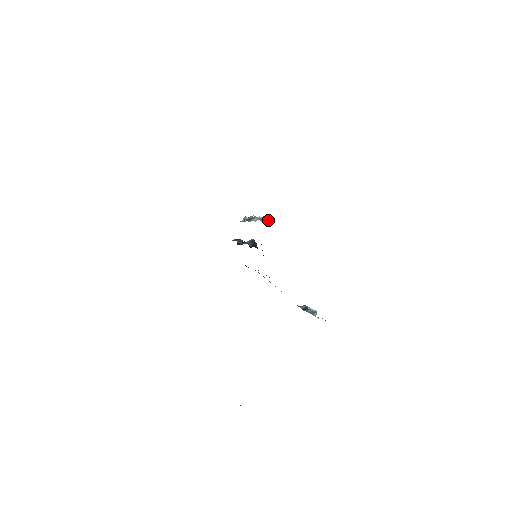
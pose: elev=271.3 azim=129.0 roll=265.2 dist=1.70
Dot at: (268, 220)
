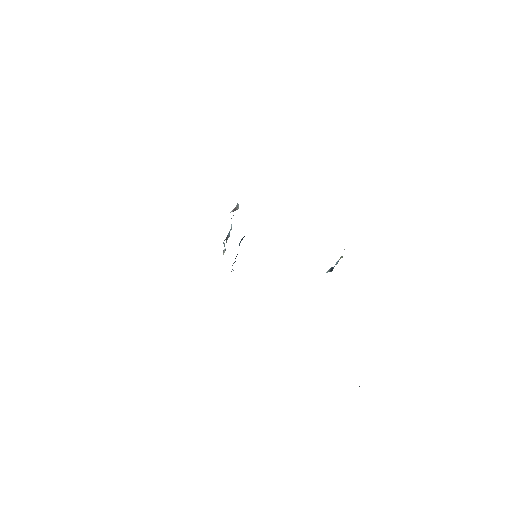
Dot at: (238, 207)
